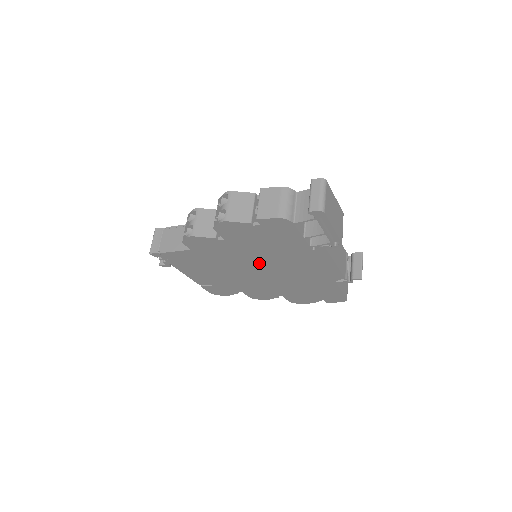
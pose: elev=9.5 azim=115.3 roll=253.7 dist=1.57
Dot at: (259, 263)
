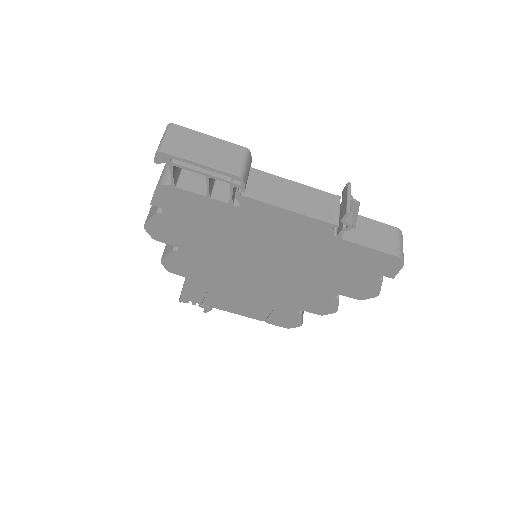
Dot at: (243, 259)
